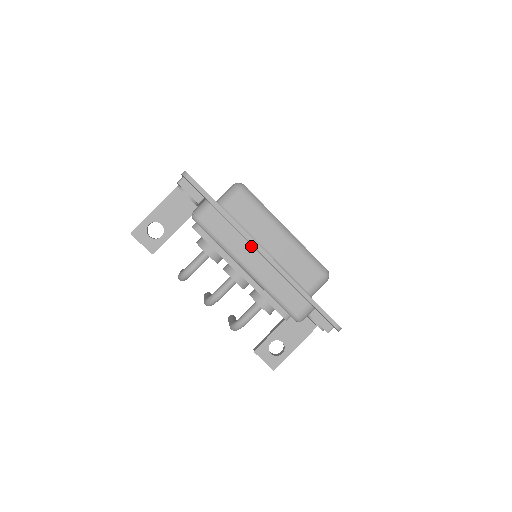
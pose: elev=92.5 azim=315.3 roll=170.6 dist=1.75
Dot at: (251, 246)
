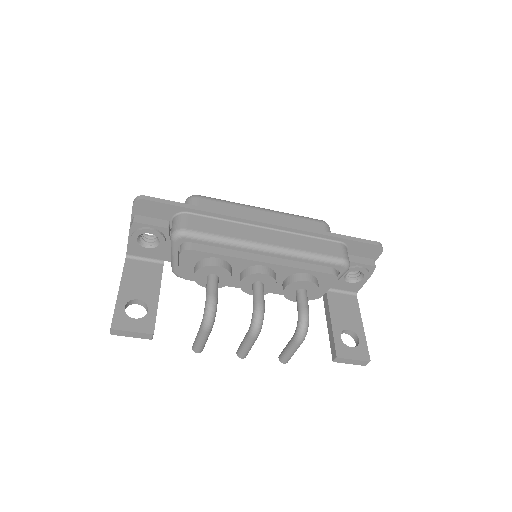
Dot at: (250, 226)
